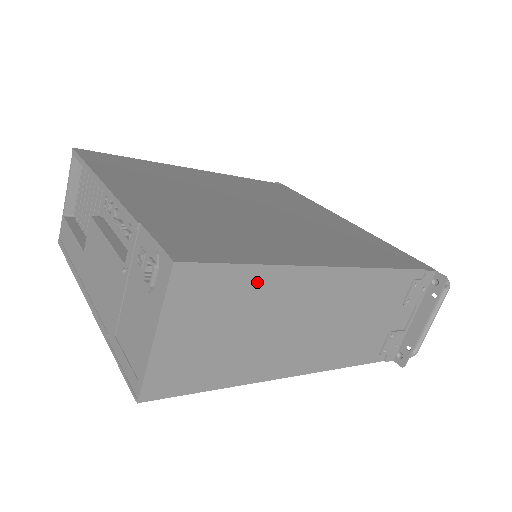
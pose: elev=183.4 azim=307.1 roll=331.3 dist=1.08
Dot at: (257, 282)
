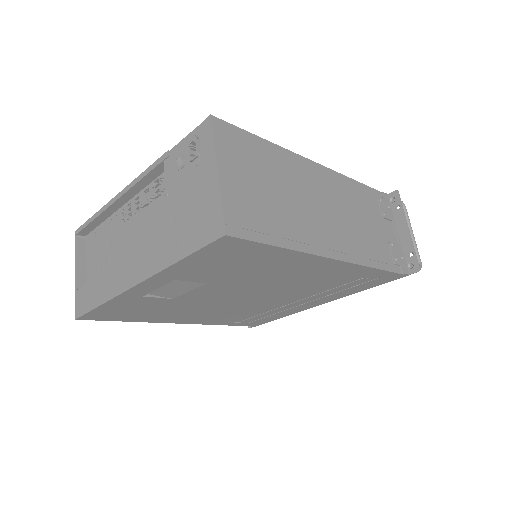
Dot at: (270, 154)
